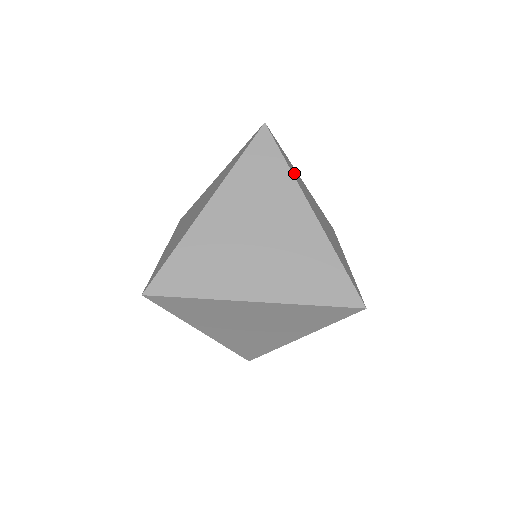
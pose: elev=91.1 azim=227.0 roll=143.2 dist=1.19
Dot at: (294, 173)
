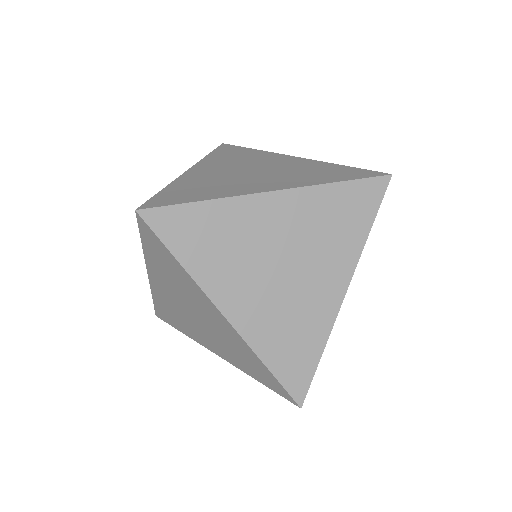
Dot at: occluded
